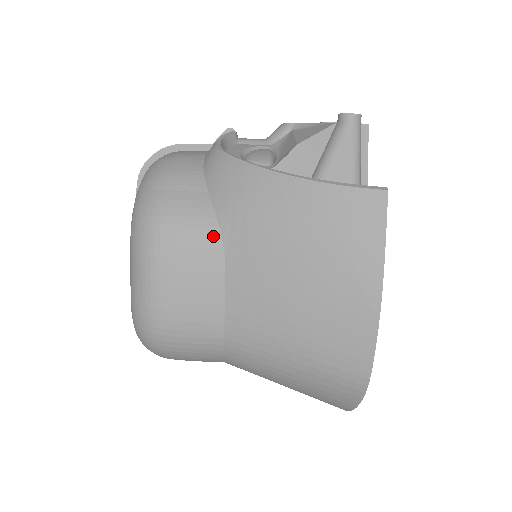
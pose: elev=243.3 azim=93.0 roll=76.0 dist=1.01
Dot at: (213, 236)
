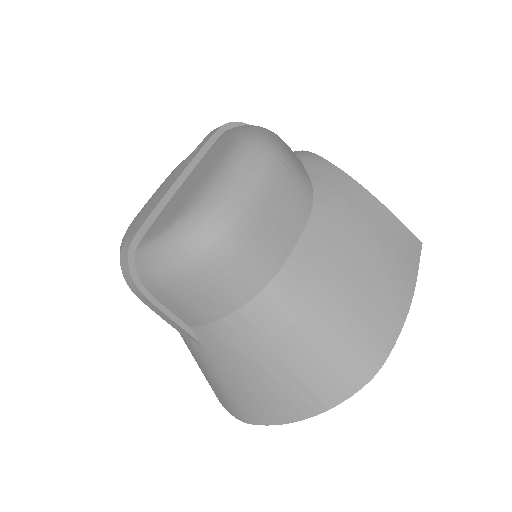
Dot at: (309, 195)
